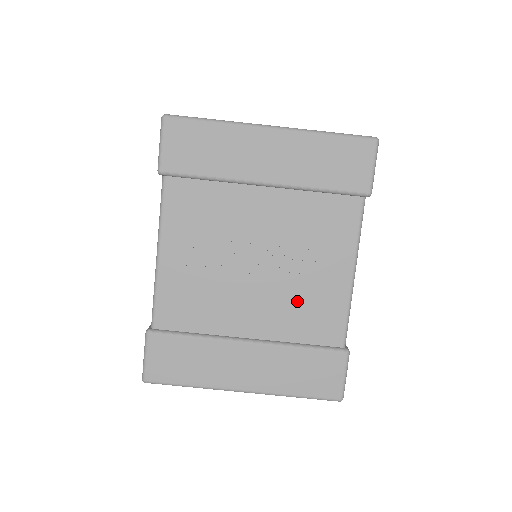
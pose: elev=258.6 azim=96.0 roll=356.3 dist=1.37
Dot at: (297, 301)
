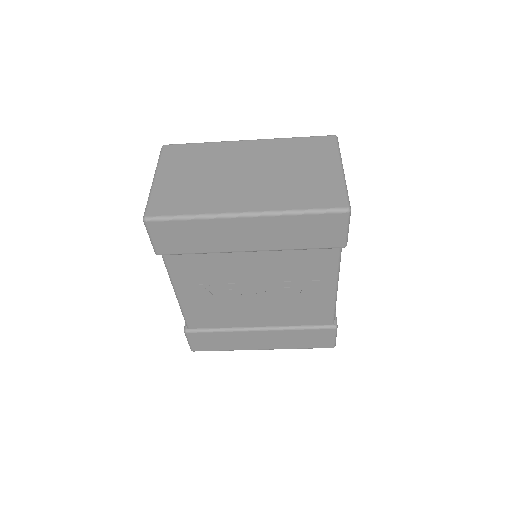
Dot at: (292, 307)
